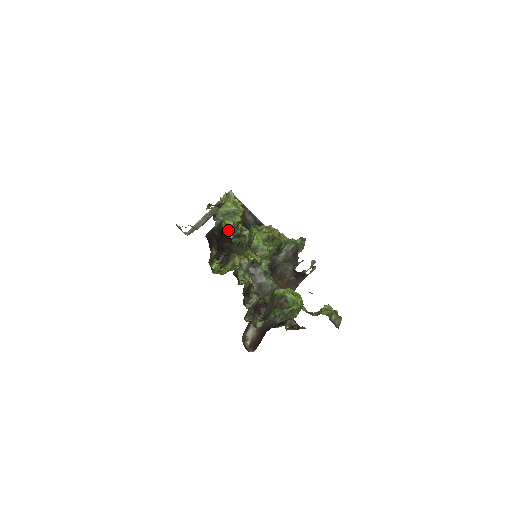
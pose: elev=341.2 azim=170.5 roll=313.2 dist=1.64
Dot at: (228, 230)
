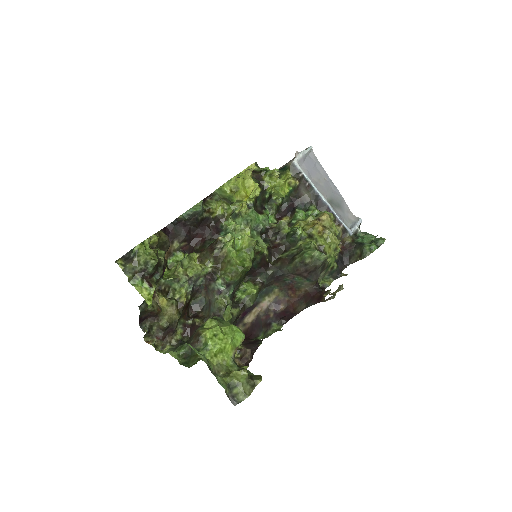
Dot at: (224, 217)
